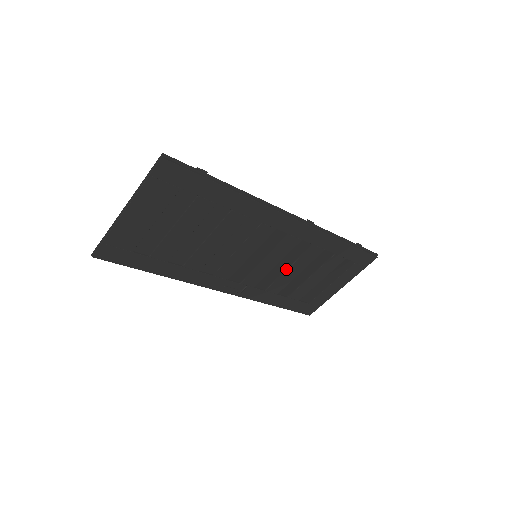
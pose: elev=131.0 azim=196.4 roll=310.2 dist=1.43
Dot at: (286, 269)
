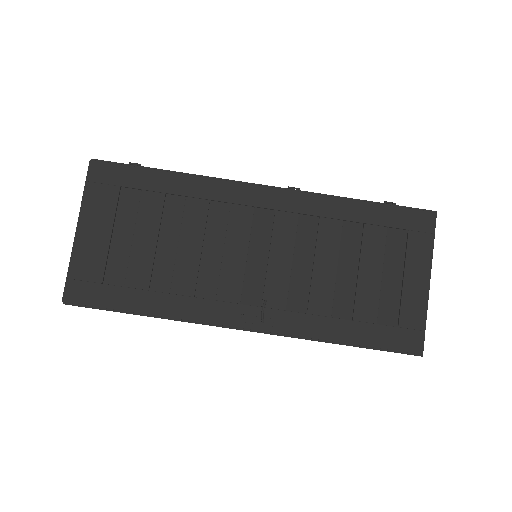
Dot at: (312, 267)
